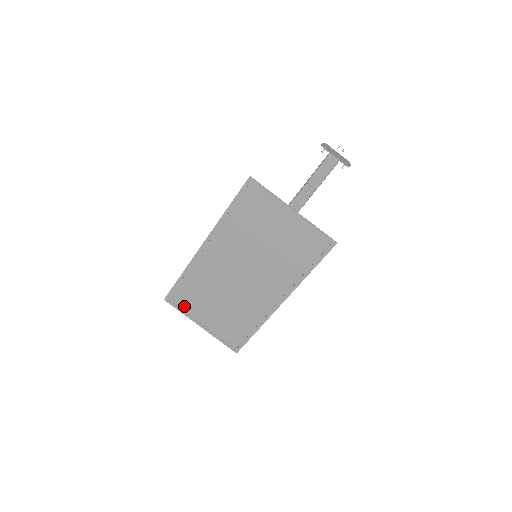
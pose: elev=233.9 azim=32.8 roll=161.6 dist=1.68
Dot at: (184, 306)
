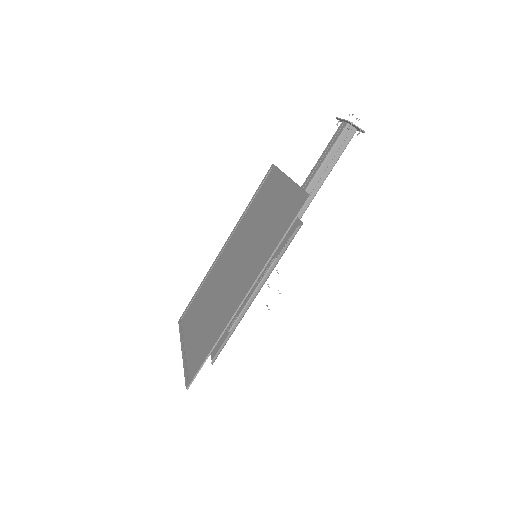
Dot at: (185, 326)
